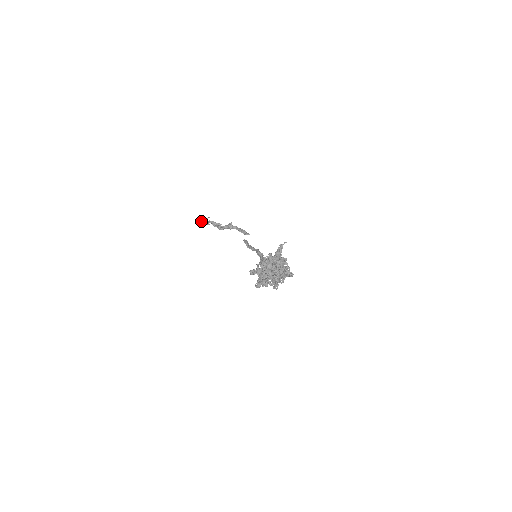
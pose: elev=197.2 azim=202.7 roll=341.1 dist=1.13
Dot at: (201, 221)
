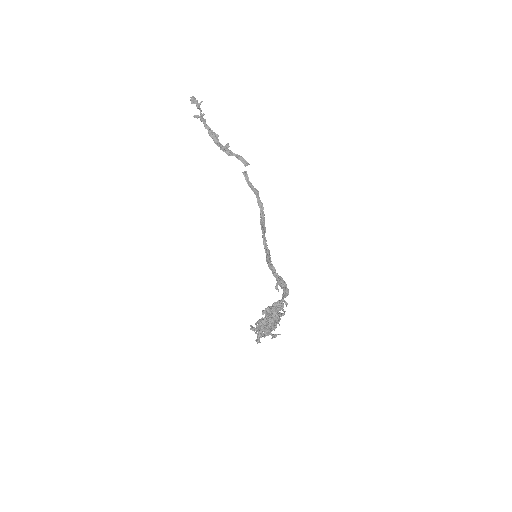
Dot at: (195, 117)
